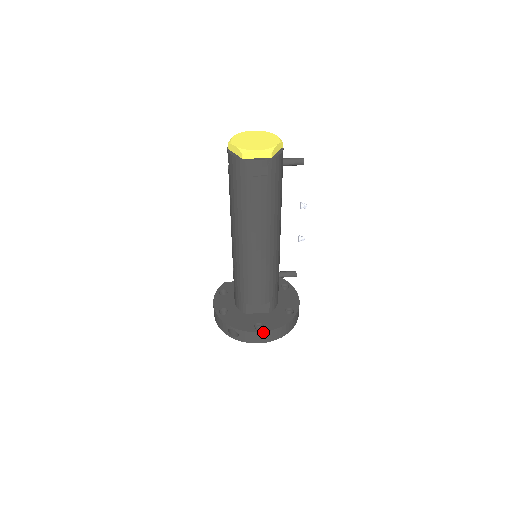
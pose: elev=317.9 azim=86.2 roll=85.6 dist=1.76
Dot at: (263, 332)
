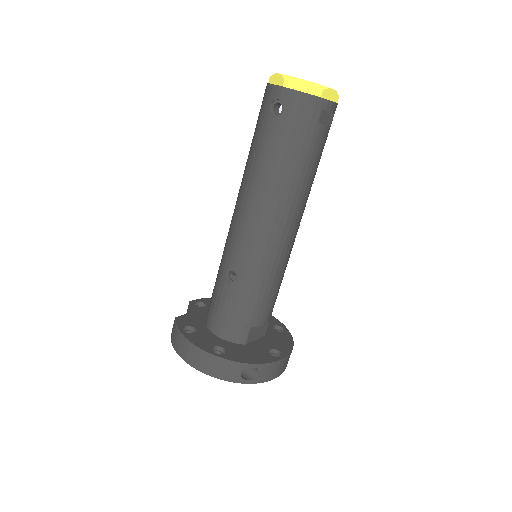
Dot at: (286, 357)
